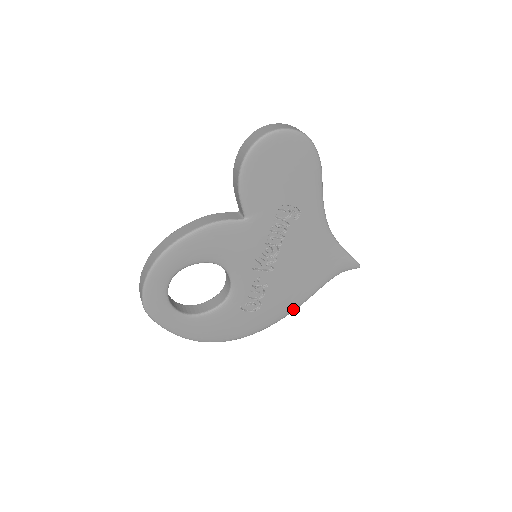
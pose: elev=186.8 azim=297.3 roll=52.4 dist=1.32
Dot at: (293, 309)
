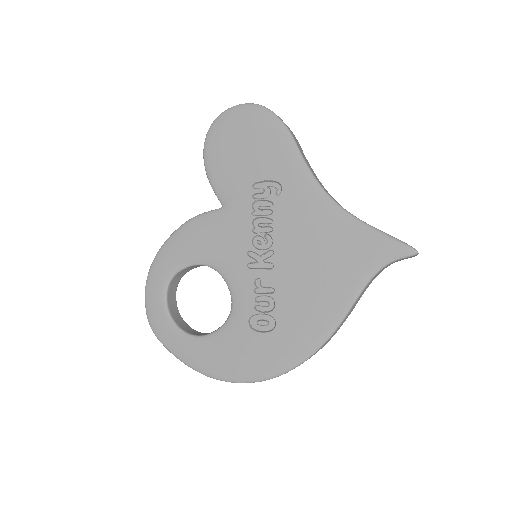
Dot at: (328, 331)
